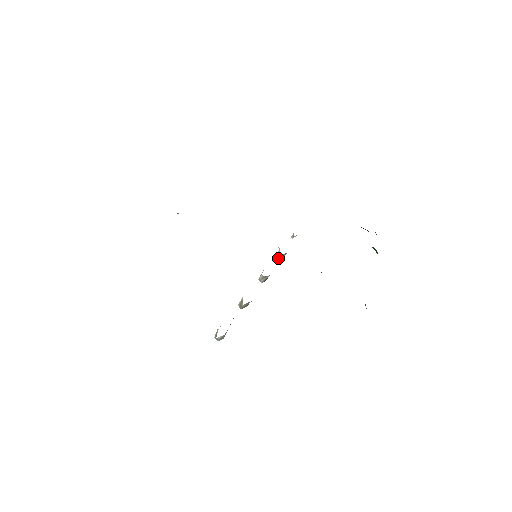
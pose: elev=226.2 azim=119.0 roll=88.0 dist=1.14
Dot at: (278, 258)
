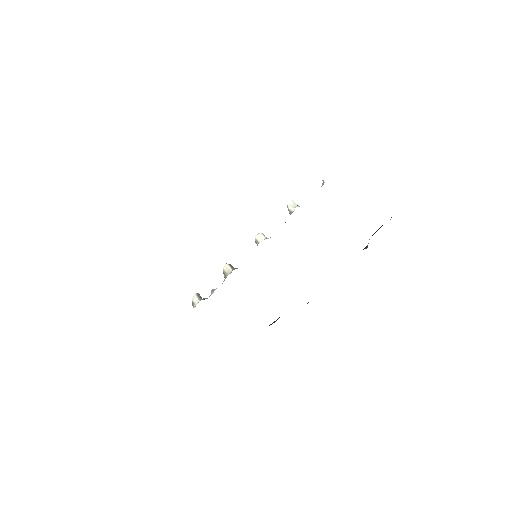
Dot at: (289, 210)
